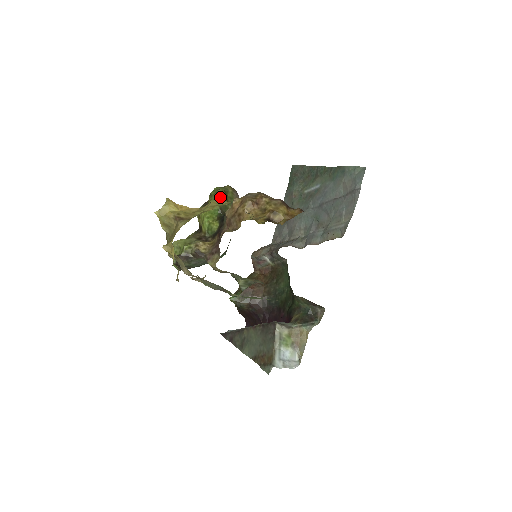
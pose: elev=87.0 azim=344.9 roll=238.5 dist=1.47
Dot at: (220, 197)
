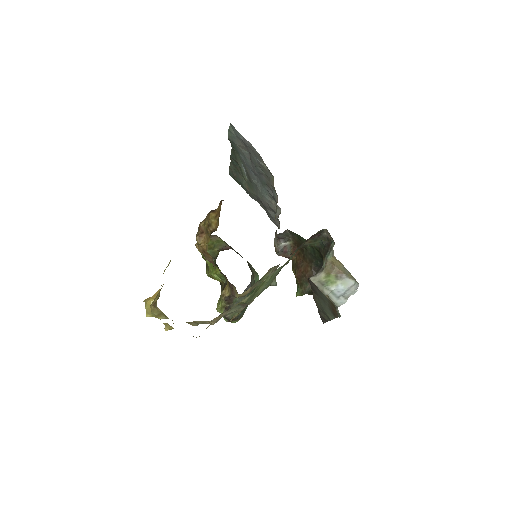
Dot at: occluded
